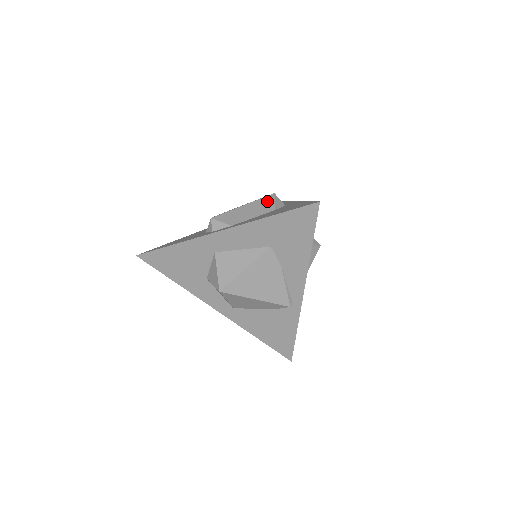
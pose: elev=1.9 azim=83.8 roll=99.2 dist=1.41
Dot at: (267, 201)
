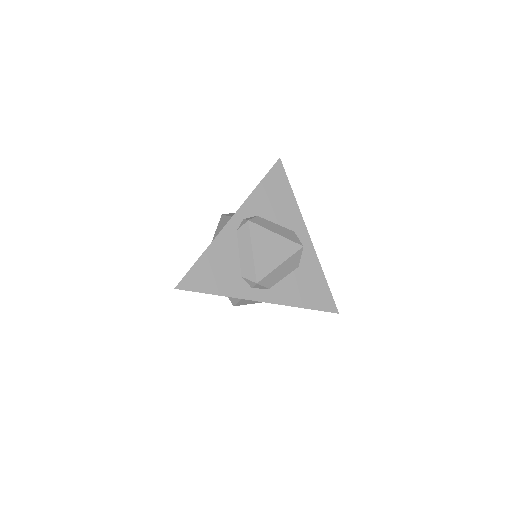
Dot at: (297, 257)
